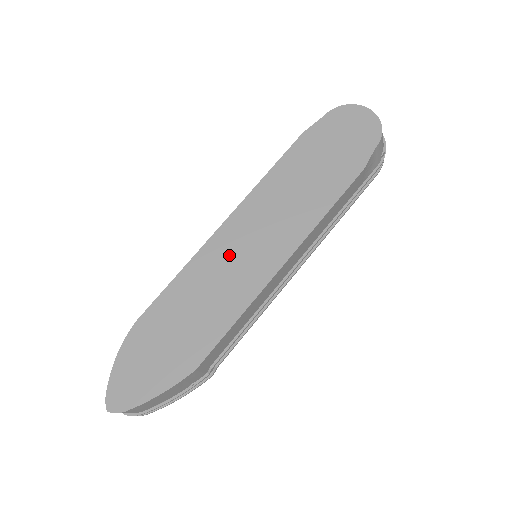
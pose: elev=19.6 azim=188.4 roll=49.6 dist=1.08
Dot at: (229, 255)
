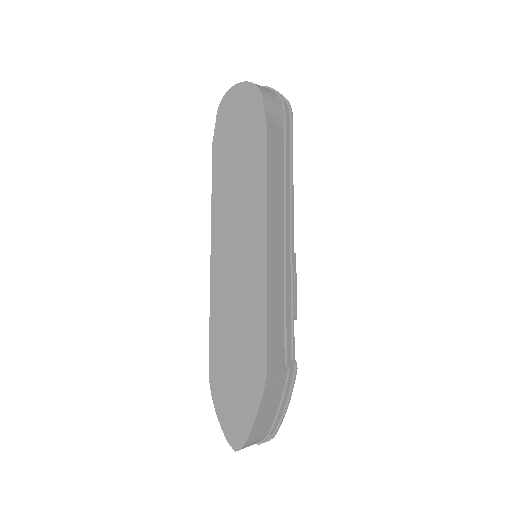
Dot at: (229, 273)
